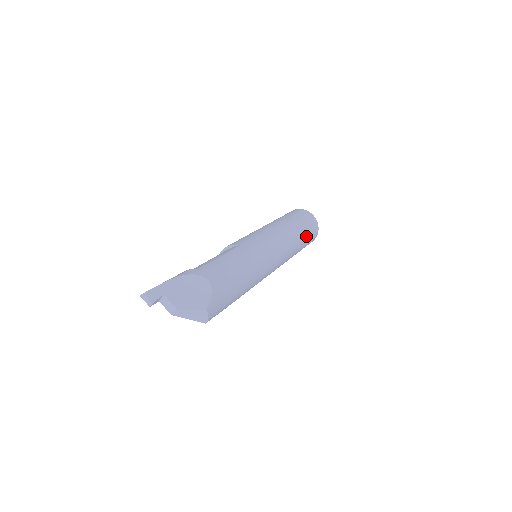
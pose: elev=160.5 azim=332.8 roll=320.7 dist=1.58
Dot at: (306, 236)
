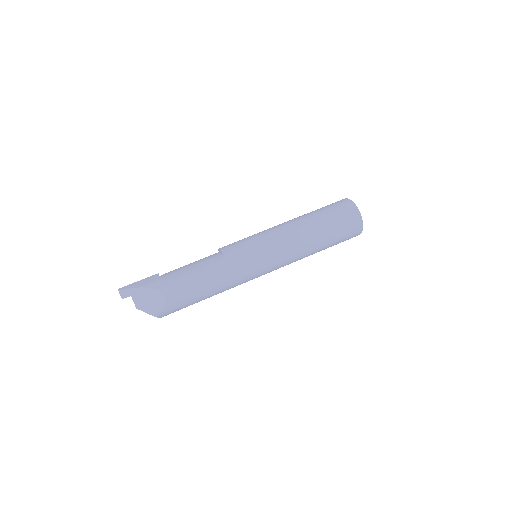
Dot at: (331, 243)
